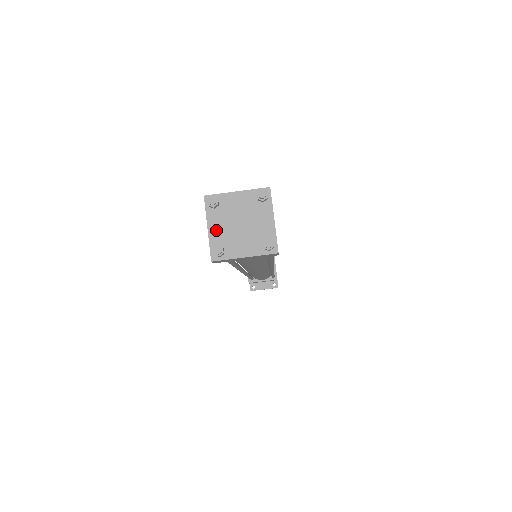
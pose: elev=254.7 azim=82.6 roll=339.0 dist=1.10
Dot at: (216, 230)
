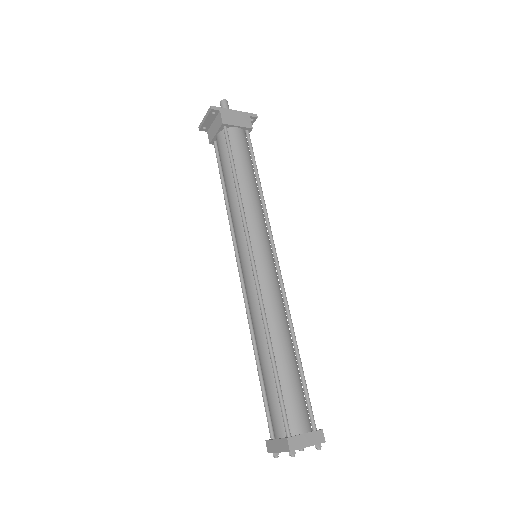
Dot at: occluded
